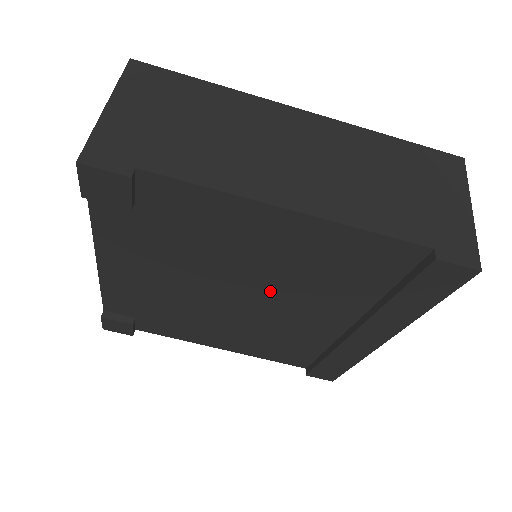
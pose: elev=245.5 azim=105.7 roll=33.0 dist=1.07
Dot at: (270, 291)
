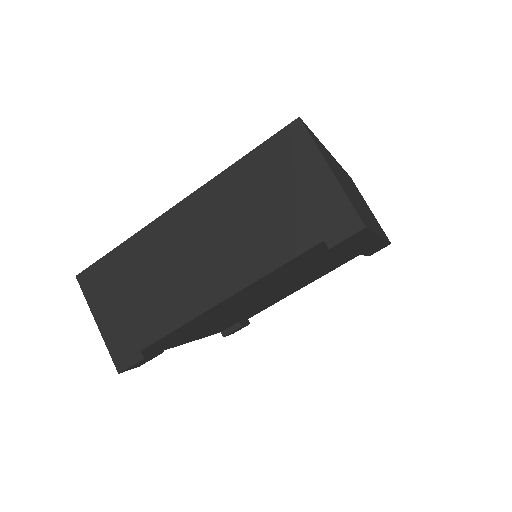
Dot at: (278, 286)
